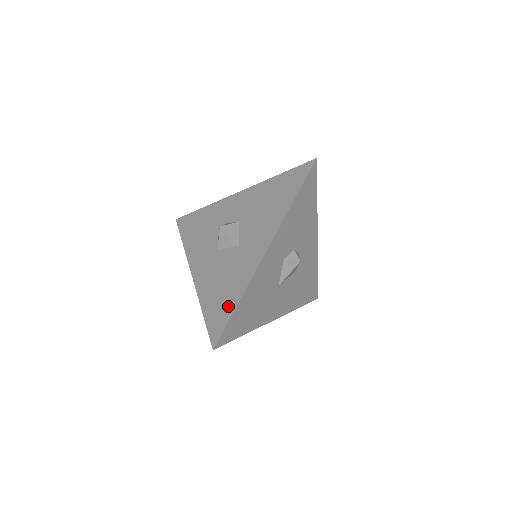
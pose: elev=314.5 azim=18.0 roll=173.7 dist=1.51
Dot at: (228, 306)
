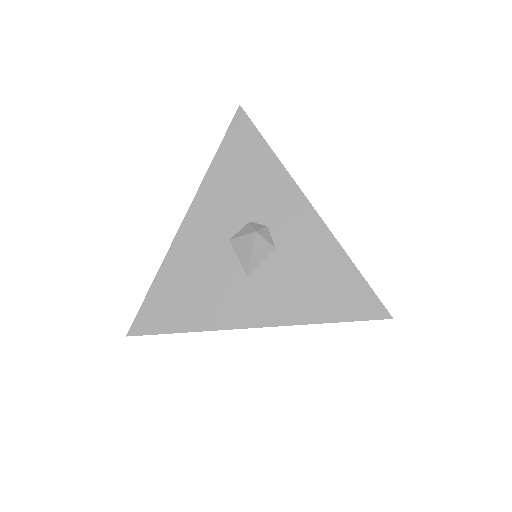
Dot at: (176, 320)
